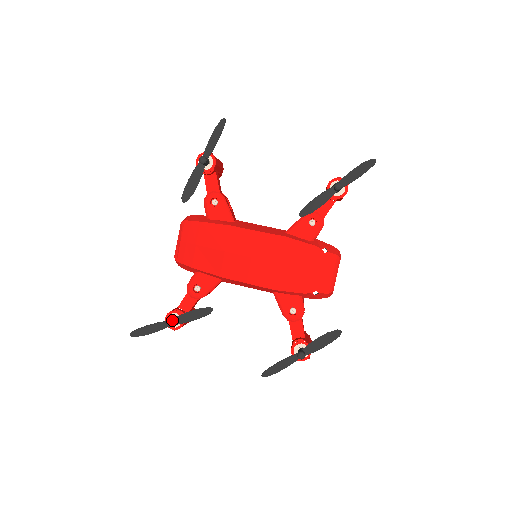
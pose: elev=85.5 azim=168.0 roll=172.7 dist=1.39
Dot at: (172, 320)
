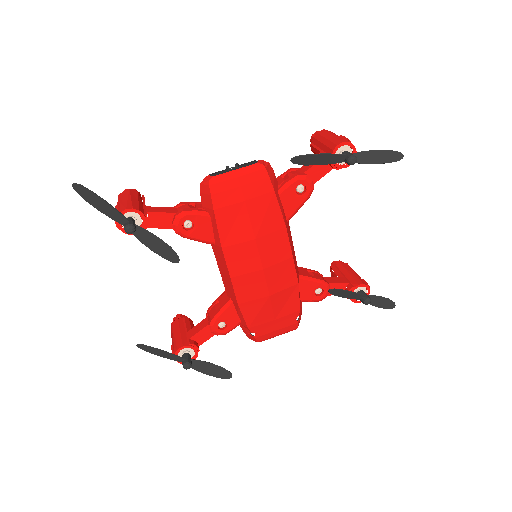
Dot at: (136, 228)
